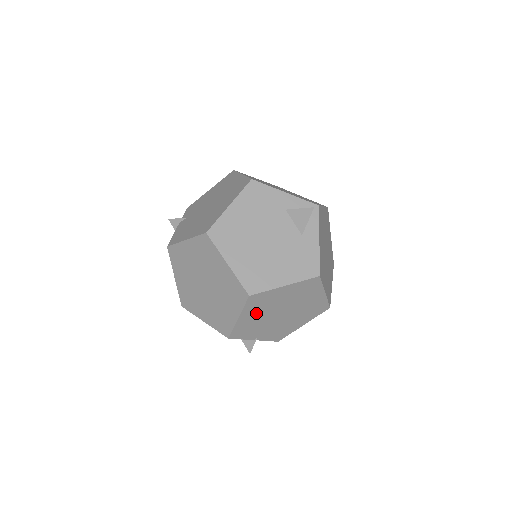
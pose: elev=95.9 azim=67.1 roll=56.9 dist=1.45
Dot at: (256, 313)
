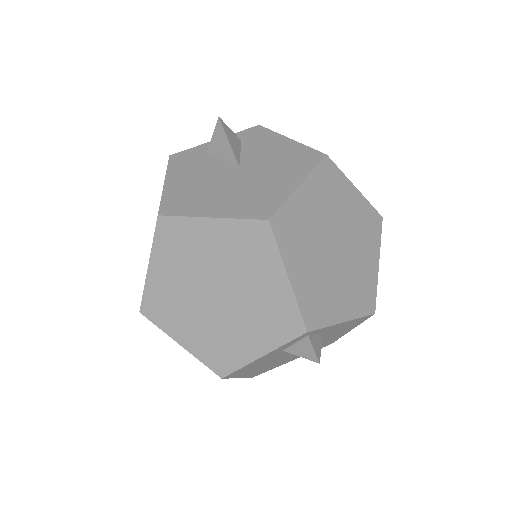
Dot at: occluded
